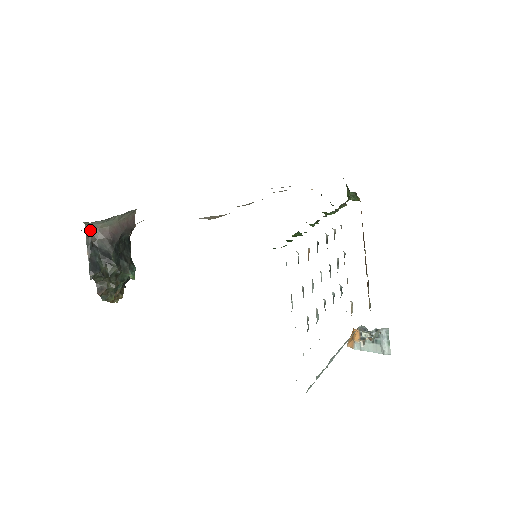
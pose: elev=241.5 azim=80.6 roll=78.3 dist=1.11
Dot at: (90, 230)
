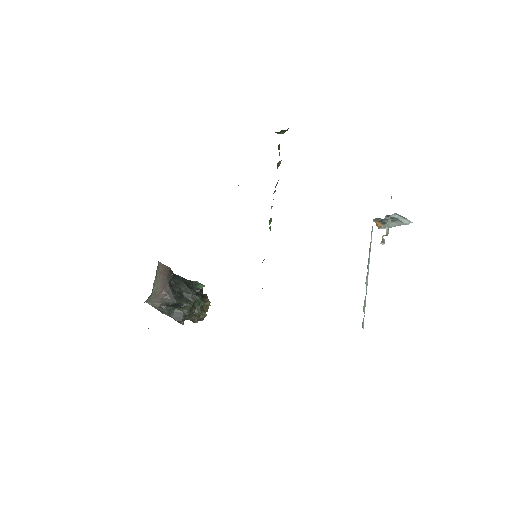
Dot at: (151, 302)
